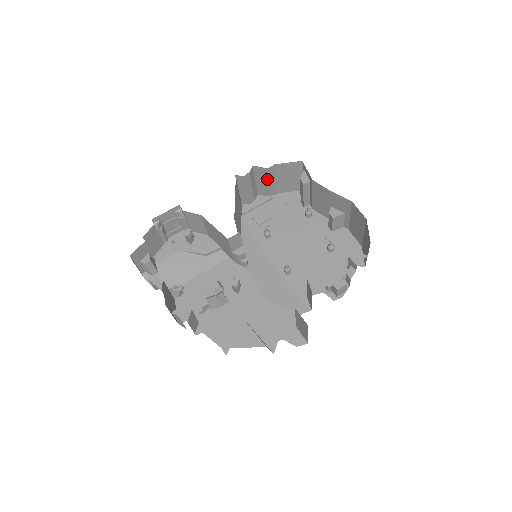
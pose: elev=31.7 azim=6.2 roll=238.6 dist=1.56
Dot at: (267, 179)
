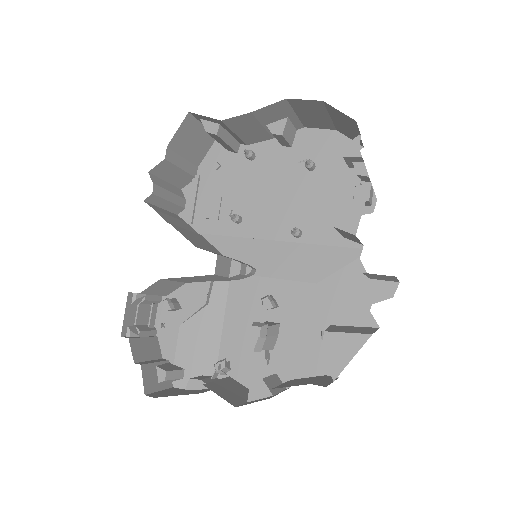
Dot at: (175, 168)
